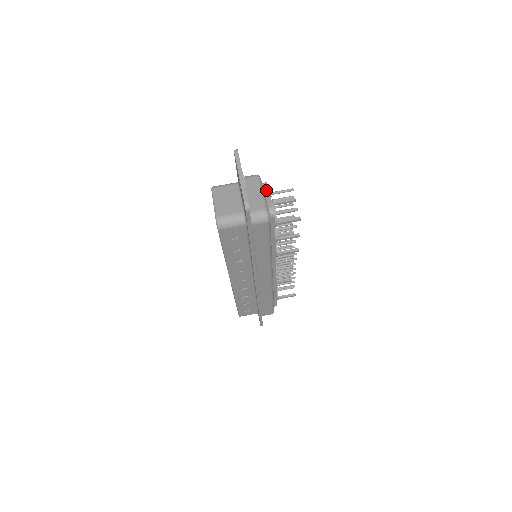
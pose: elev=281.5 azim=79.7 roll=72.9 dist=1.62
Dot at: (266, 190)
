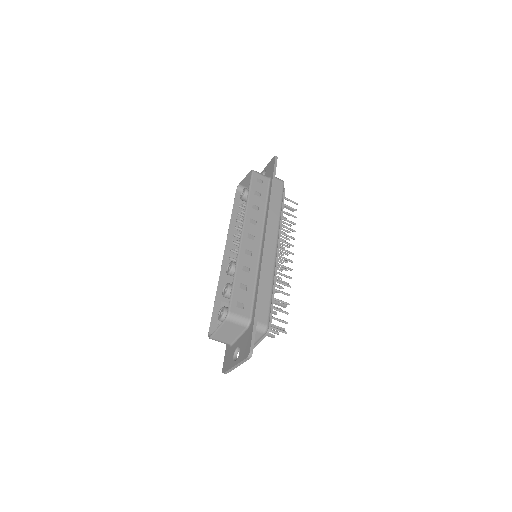
Dot at: (262, 338)
